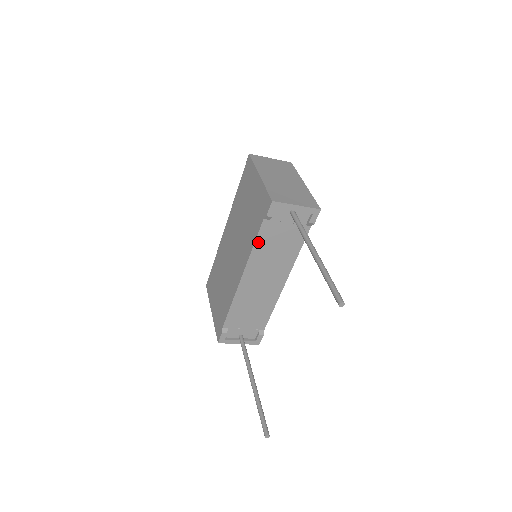
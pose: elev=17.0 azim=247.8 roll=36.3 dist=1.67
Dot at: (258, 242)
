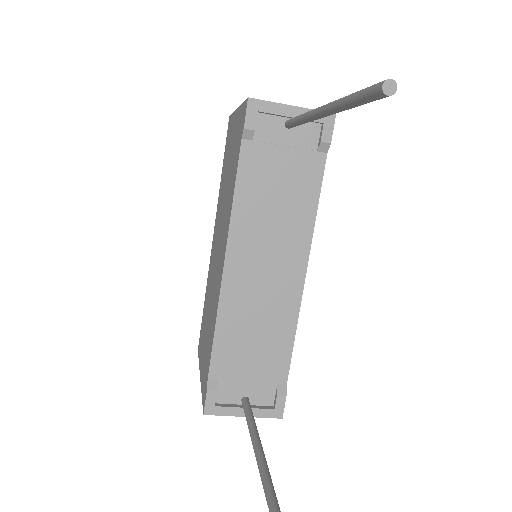
Dot at: (240, 187)
